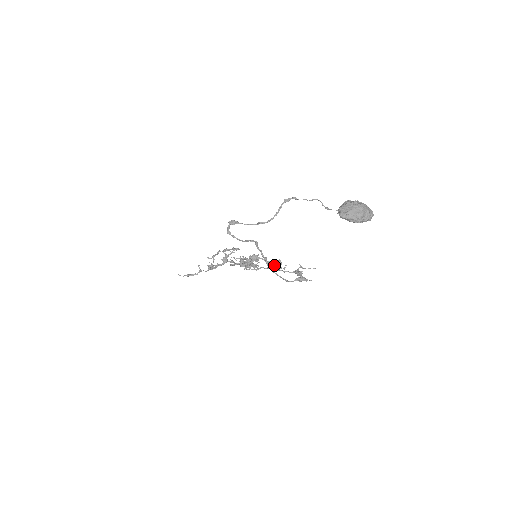
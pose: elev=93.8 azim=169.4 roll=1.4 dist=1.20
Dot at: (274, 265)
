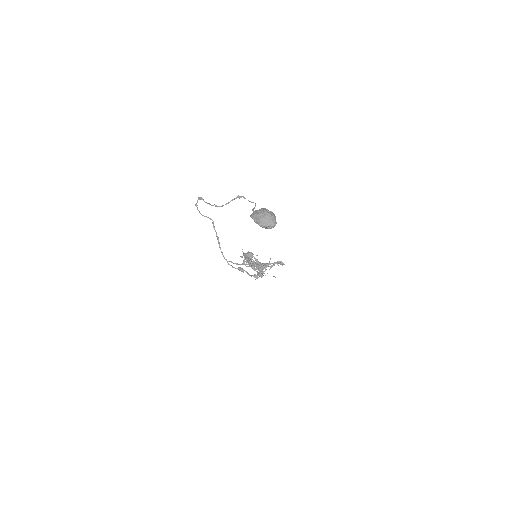
Dot at: (252, 262)
